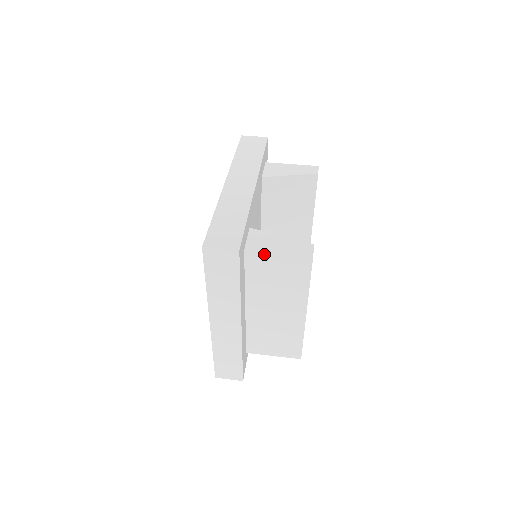
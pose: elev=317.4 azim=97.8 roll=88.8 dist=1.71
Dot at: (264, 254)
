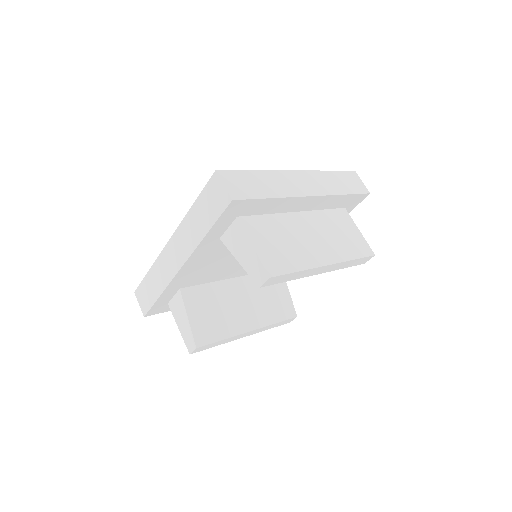
Dot at: (176, 317)
